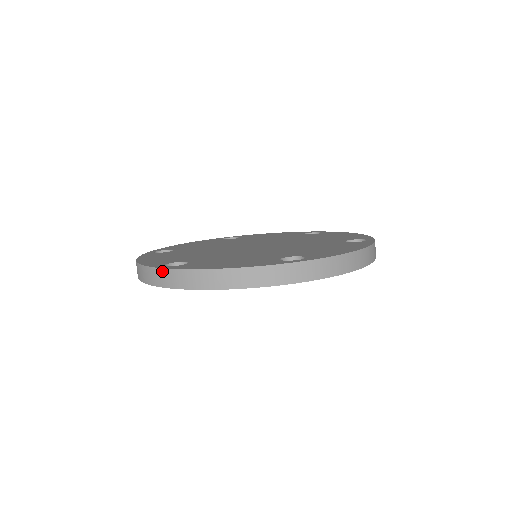
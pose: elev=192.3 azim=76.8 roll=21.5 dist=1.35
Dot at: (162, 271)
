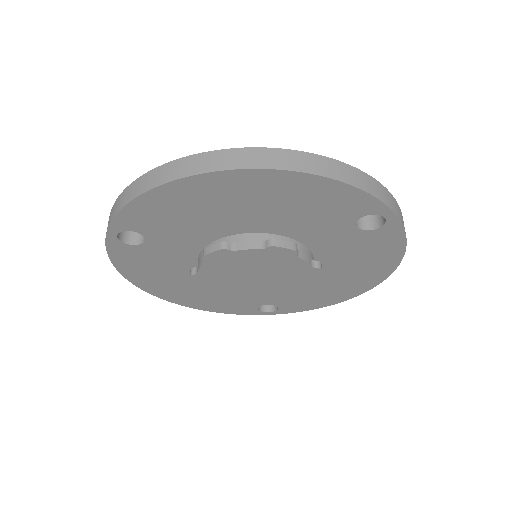
Dot at: (238, 151)
